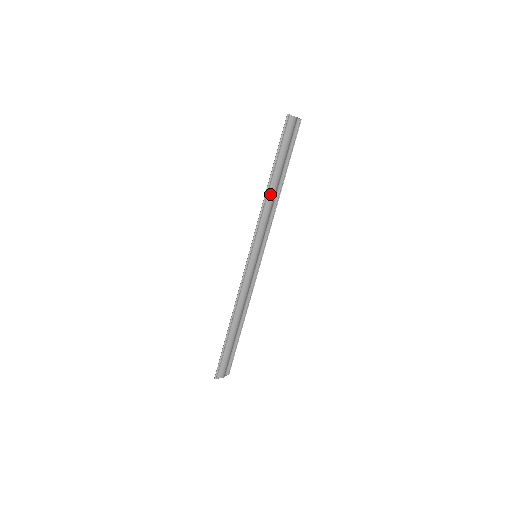
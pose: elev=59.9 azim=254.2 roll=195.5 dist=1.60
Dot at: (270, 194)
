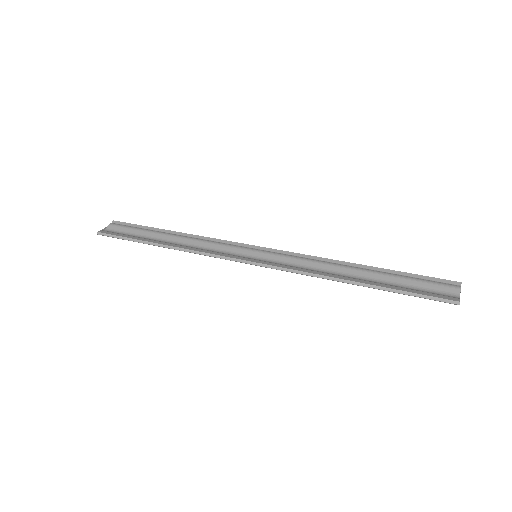
Dot at: (340, 277)
